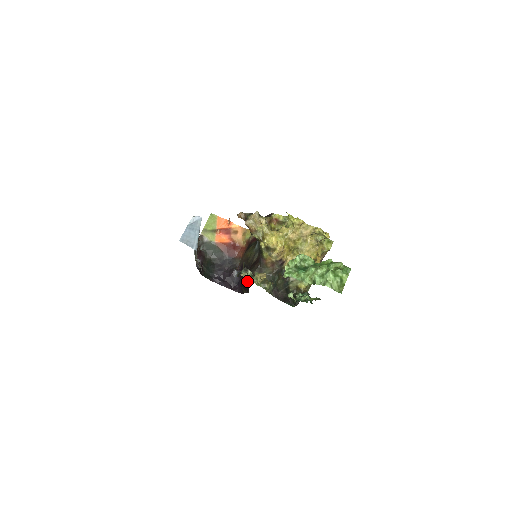
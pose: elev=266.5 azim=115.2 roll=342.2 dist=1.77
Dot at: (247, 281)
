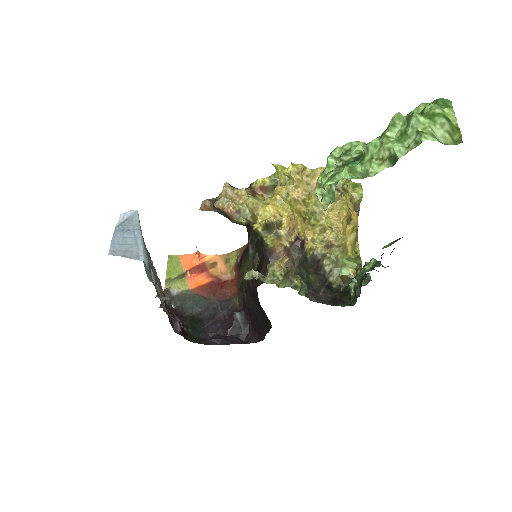
Dot at: (260, 312)
